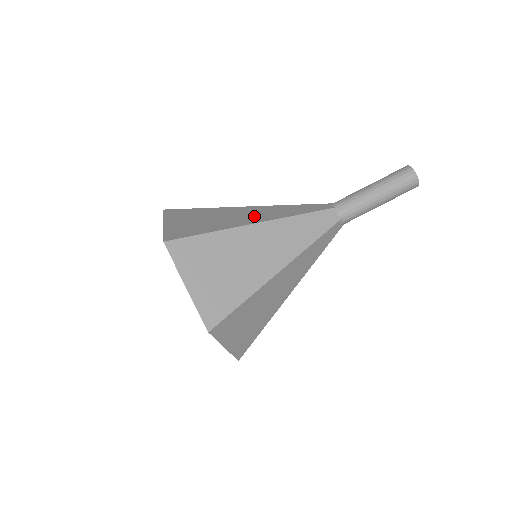
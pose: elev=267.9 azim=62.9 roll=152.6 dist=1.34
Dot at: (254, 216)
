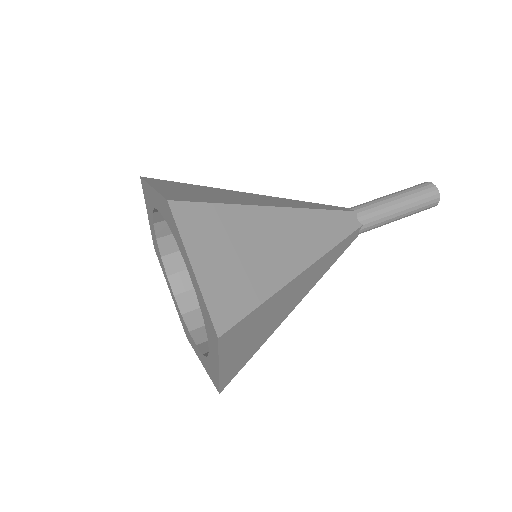
Dot at: (269, 201)
